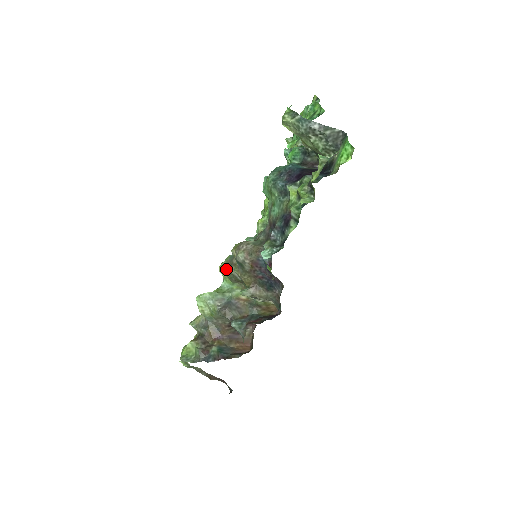
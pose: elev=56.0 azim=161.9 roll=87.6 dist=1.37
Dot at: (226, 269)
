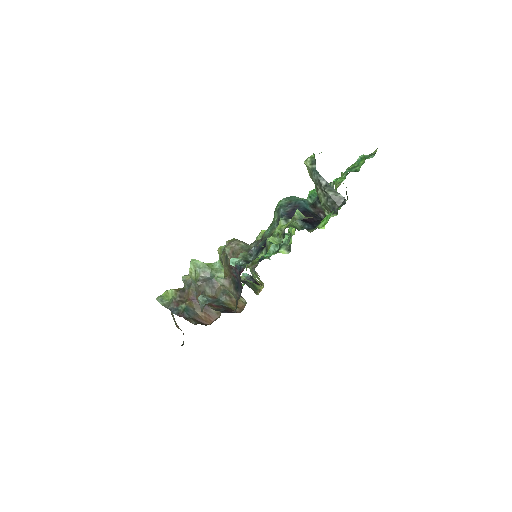
Dot at: (222, 252)
